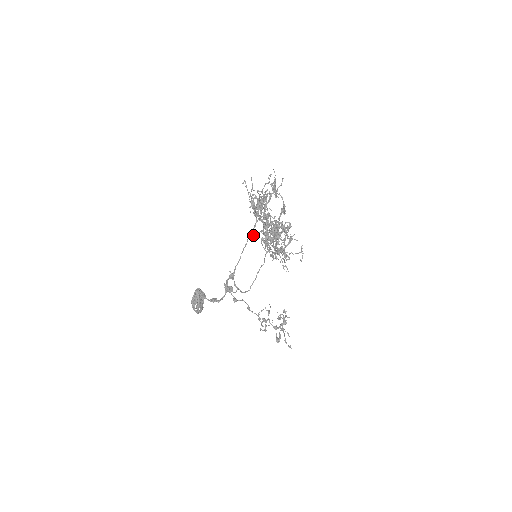
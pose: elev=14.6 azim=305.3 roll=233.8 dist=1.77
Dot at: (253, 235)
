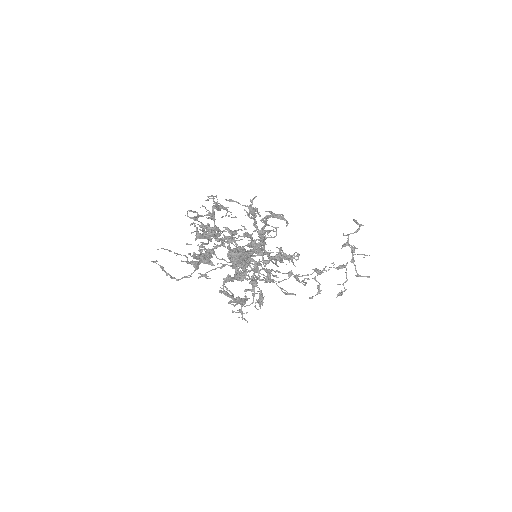
Dot at: (230, 258)
